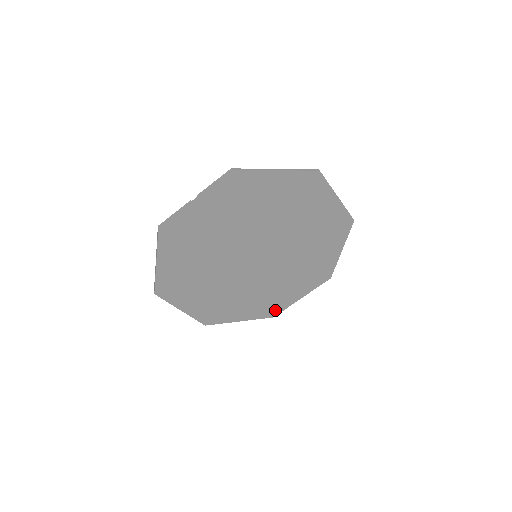
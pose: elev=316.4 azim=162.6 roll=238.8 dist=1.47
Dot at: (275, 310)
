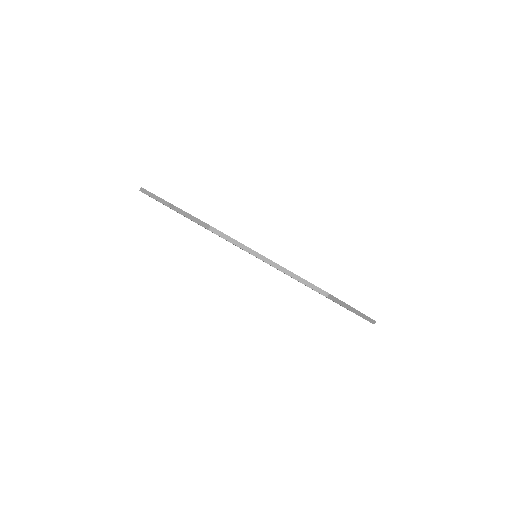
Dot at: occluded
